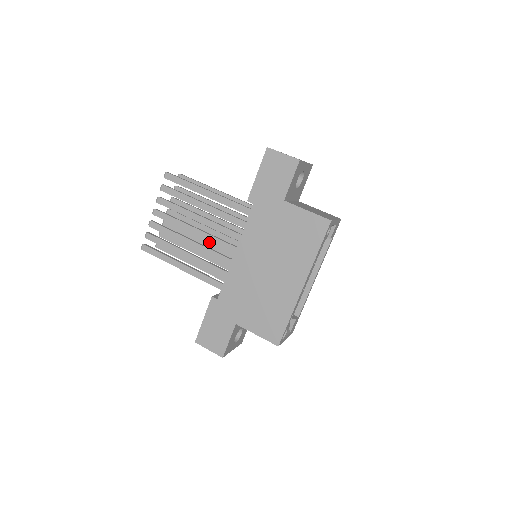
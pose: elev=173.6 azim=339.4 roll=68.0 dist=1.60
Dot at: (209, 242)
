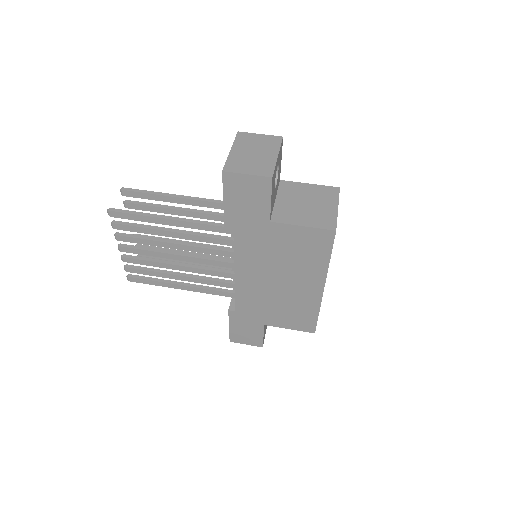
Dot at: occluded
